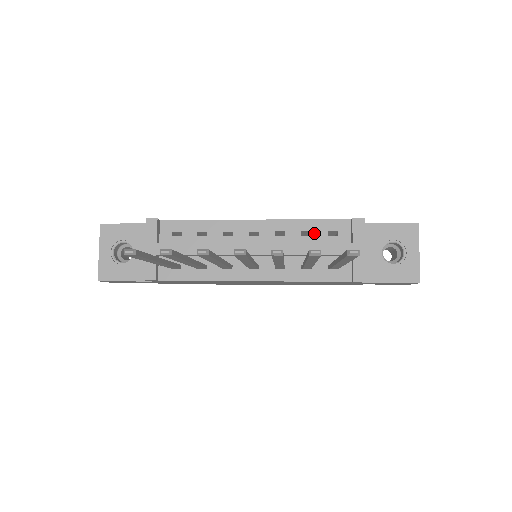
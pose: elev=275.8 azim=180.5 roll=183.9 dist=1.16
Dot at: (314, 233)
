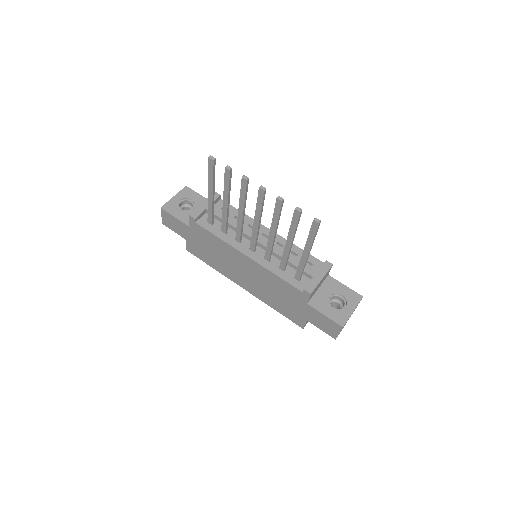
Dot at: (299, 256)
